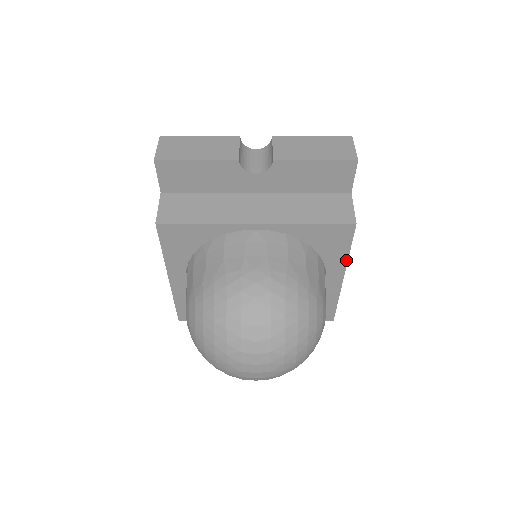
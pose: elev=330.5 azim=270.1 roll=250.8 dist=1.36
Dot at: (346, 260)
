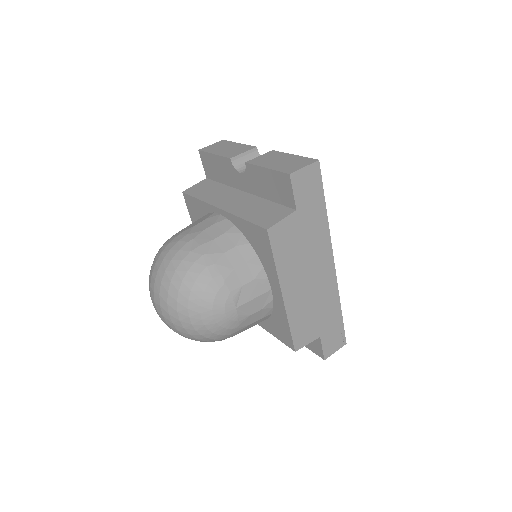
Dot at: (276, 272)
